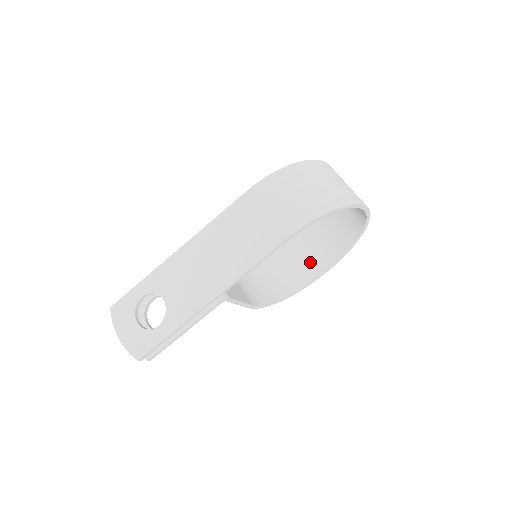
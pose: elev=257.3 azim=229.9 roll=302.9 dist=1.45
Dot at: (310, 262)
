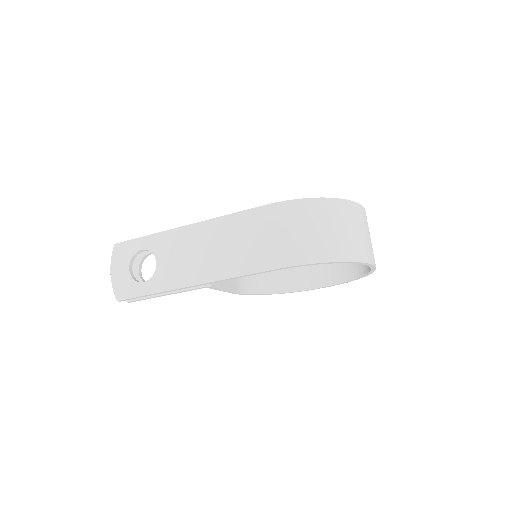
Dot at: (312, 272)
